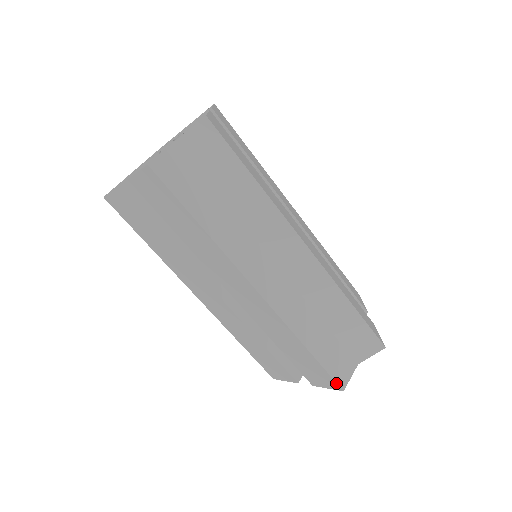
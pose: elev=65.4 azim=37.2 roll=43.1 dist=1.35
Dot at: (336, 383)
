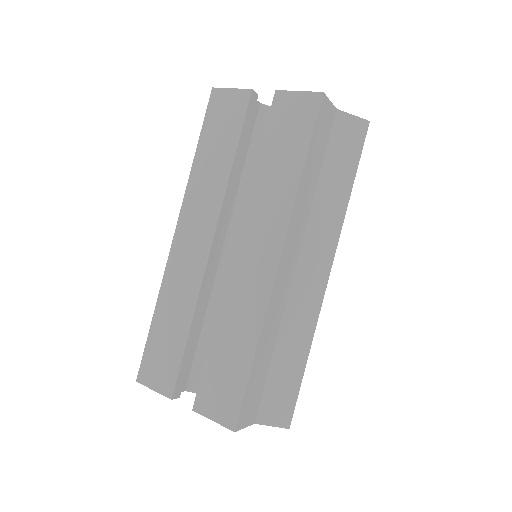
Dot at: (238, 416)
